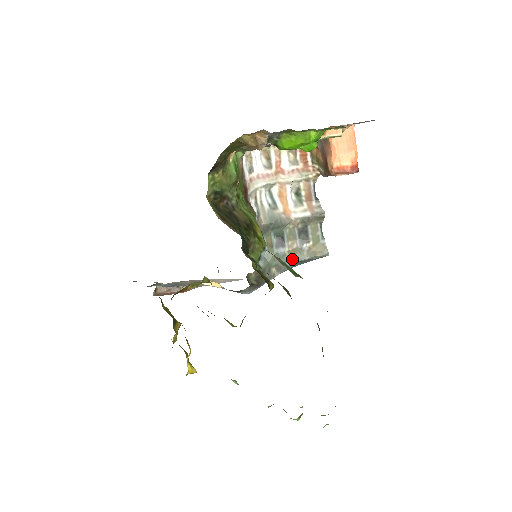
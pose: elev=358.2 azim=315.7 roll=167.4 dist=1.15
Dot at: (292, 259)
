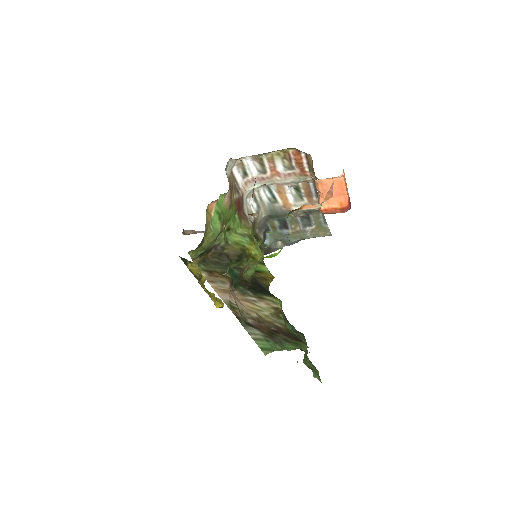
Dot at: (296, 238)
